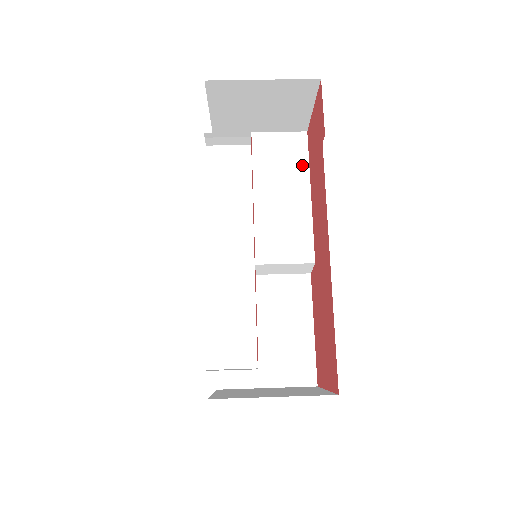
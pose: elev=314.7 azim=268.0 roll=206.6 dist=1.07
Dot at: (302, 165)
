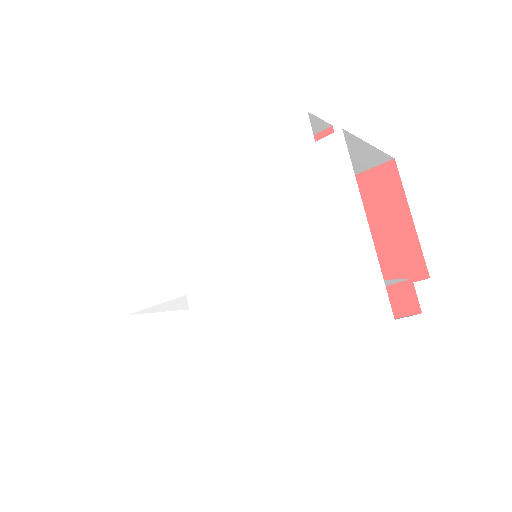
Dot at: occluded
